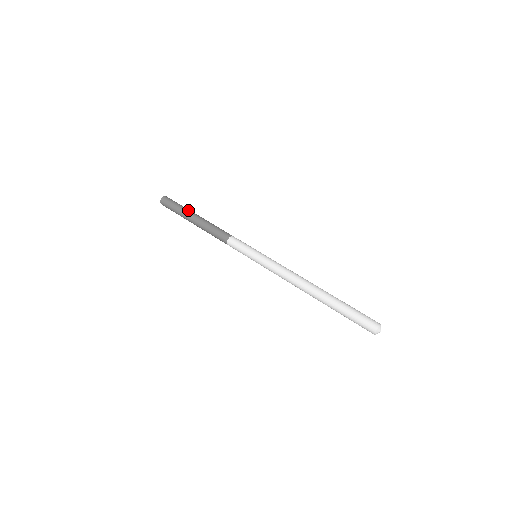
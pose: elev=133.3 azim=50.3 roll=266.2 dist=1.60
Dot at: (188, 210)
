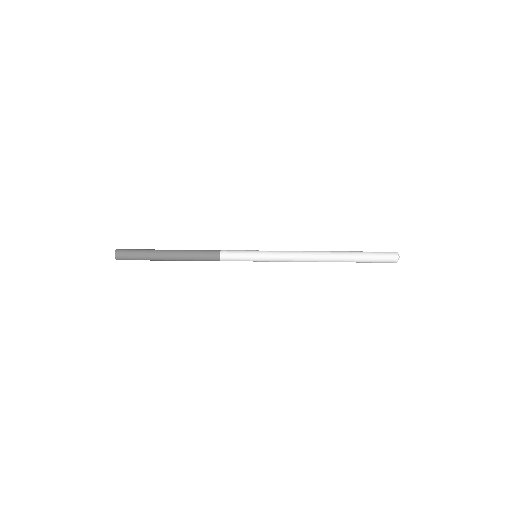
Dot at: occluded
